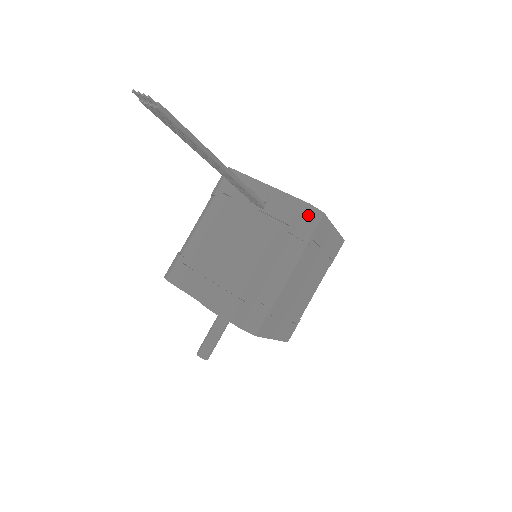
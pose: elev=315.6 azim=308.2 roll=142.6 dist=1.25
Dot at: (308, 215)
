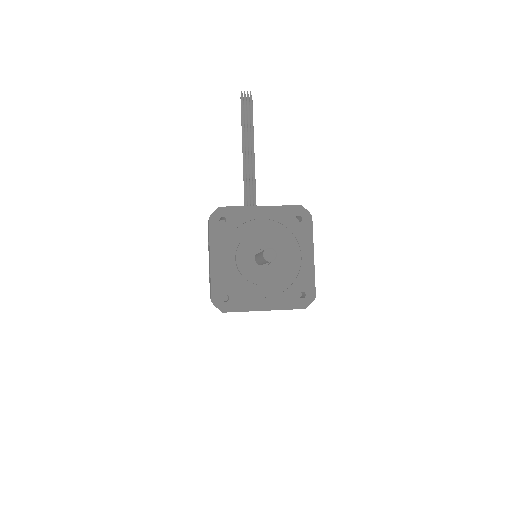
Dot at: occluded
